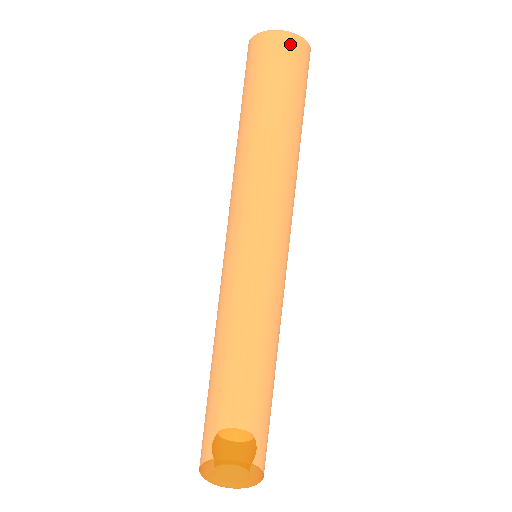
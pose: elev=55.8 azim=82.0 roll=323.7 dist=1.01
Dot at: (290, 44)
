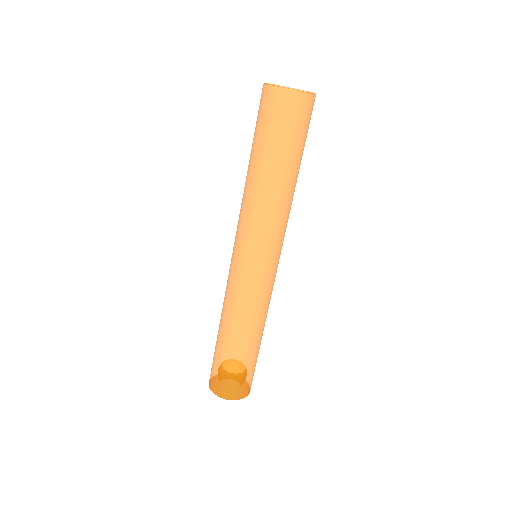
Dot at: (295, 101)
